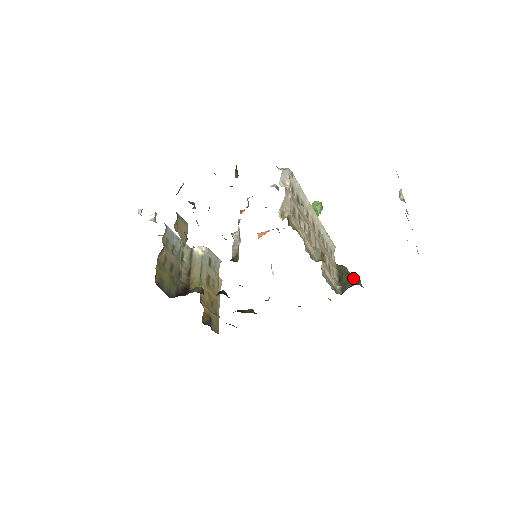
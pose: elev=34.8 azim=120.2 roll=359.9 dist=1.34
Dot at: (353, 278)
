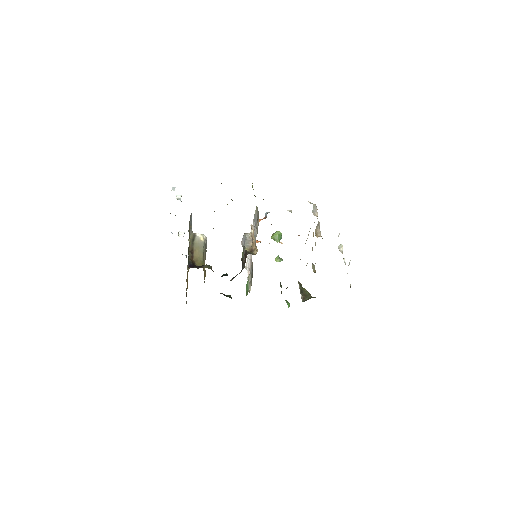
Dot at: occluded
